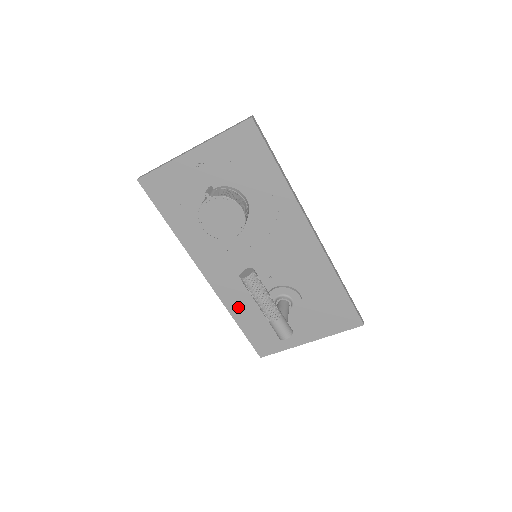
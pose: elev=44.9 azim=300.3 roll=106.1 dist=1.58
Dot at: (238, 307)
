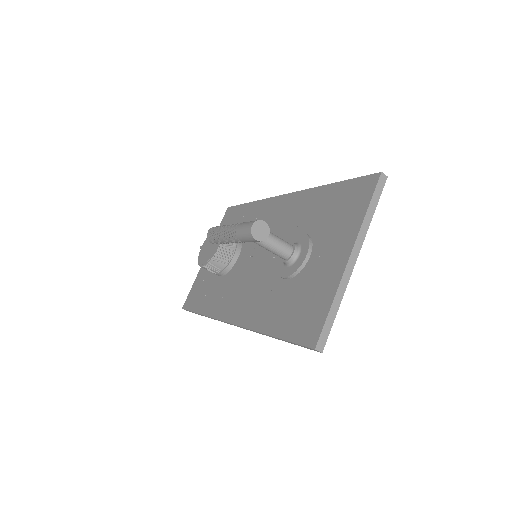
Dot at: (263, 316)
